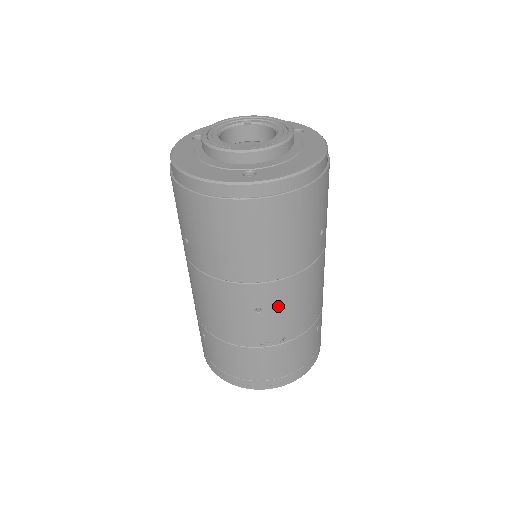
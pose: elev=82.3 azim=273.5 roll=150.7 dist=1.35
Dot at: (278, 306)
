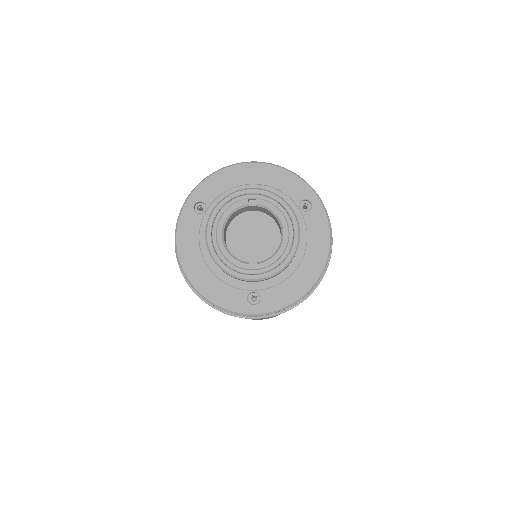
Dot at: occluded
